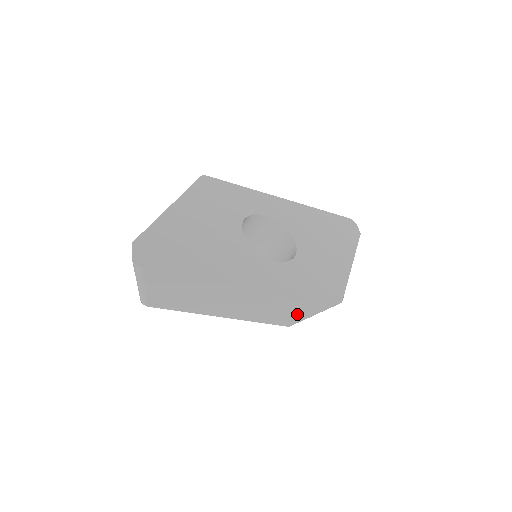
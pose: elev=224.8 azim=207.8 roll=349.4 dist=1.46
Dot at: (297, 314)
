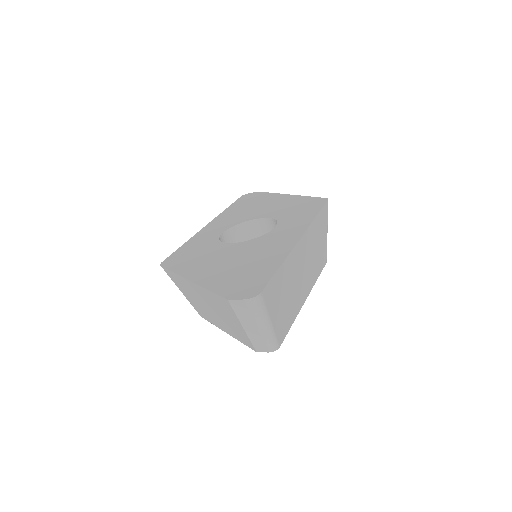
Dot at: (323, 240)
